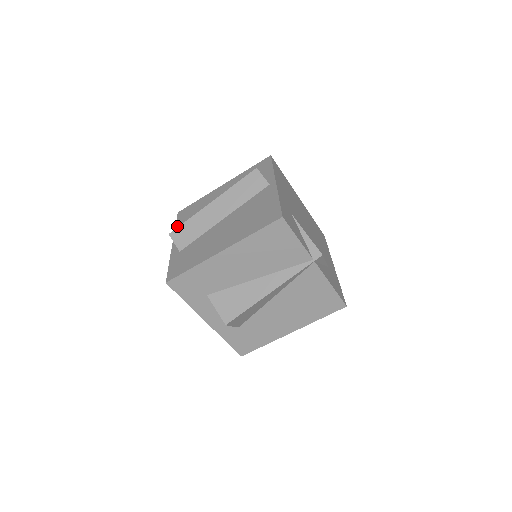
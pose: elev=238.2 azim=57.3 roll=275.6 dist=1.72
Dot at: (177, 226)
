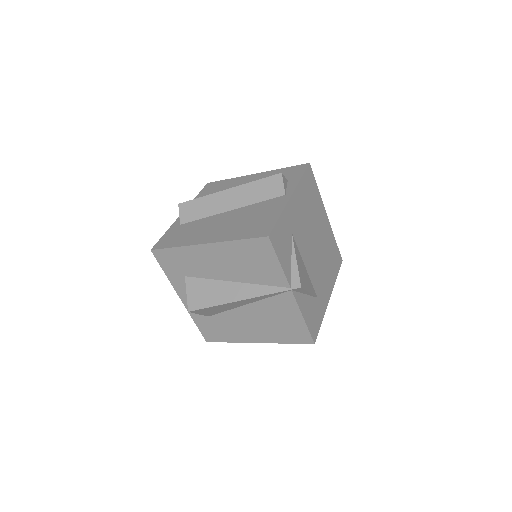
Dot at: (197, 197)
